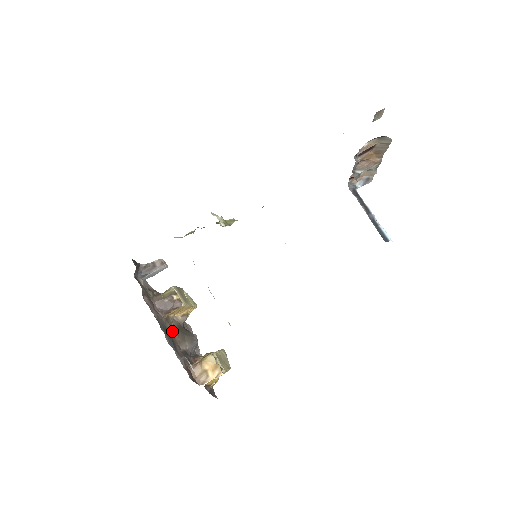
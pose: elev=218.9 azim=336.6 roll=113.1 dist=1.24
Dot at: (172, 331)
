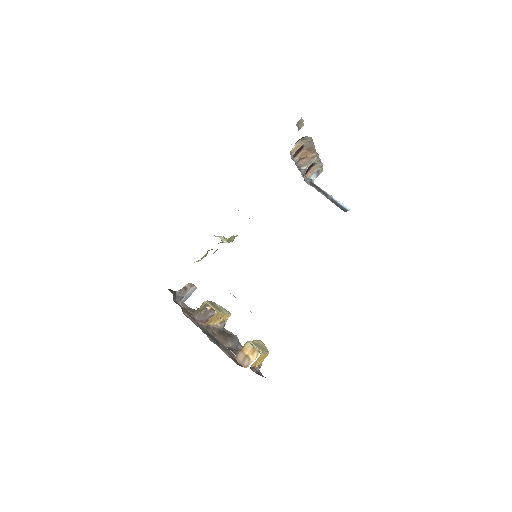
Dot at: (214, 335)
